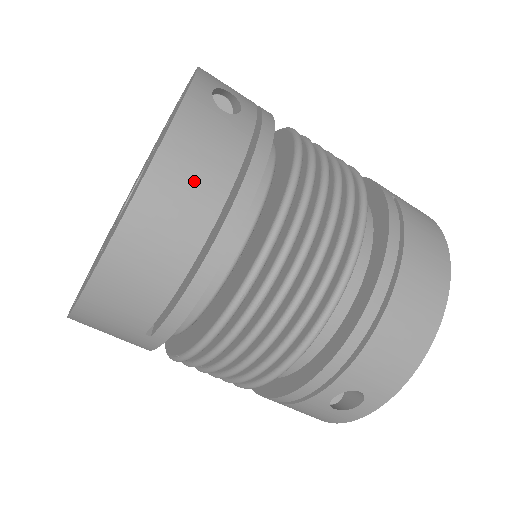
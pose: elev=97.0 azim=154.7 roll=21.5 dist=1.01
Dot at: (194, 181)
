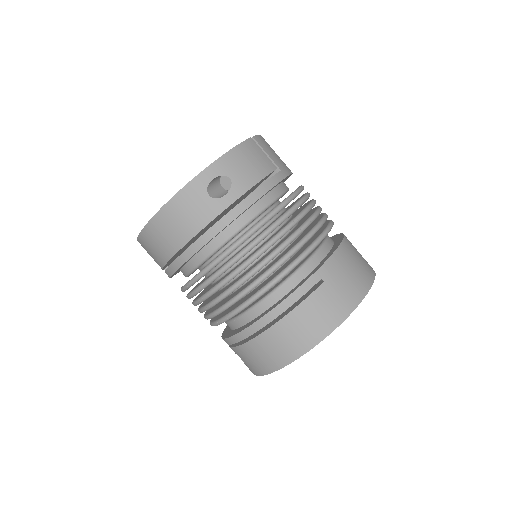
Dot at: (173, 229)
